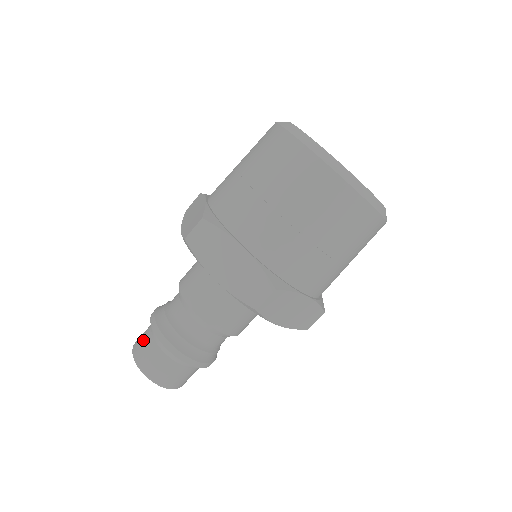
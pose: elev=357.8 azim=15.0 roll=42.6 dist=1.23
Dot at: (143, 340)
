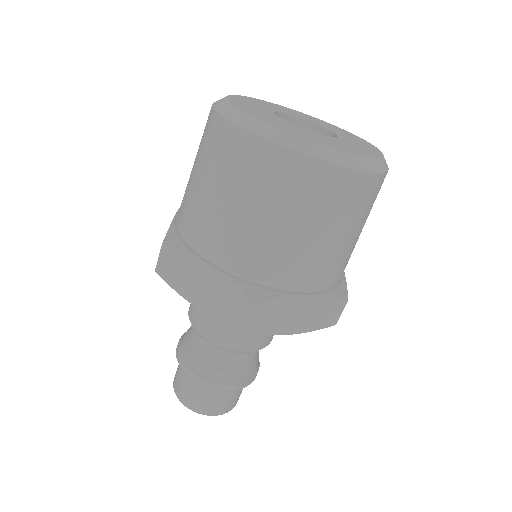
Dot at: (177, 372)
